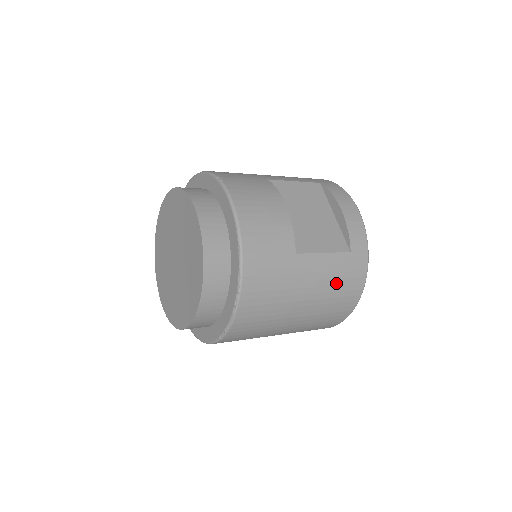
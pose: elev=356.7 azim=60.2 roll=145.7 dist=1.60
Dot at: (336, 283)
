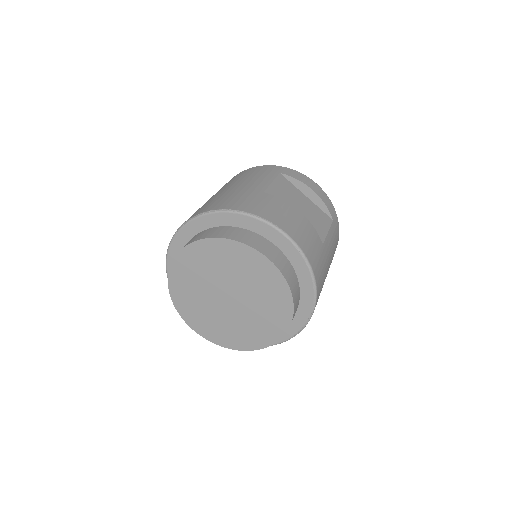
Dot at: (334, 248)
